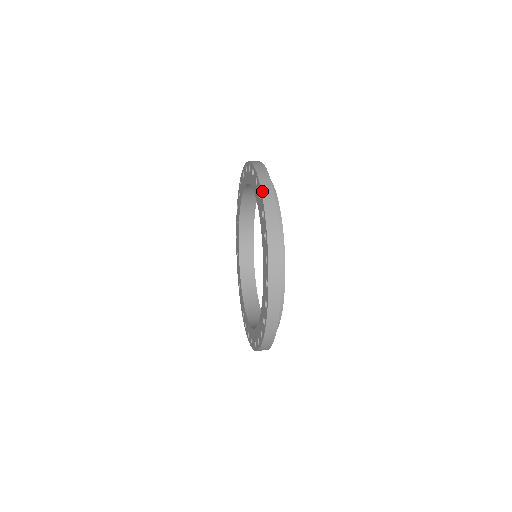
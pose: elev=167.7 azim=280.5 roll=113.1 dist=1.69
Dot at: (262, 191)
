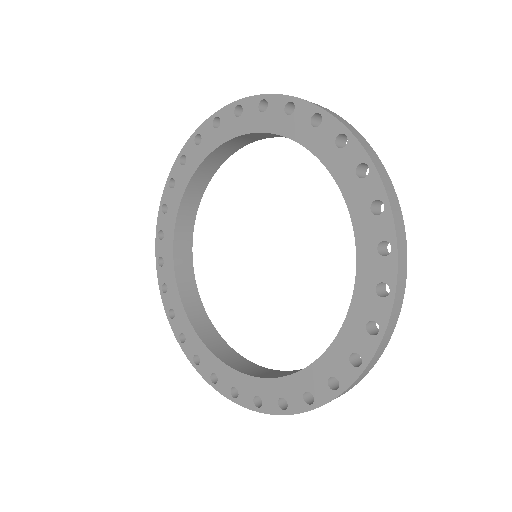
Dot at: (325, 109)
